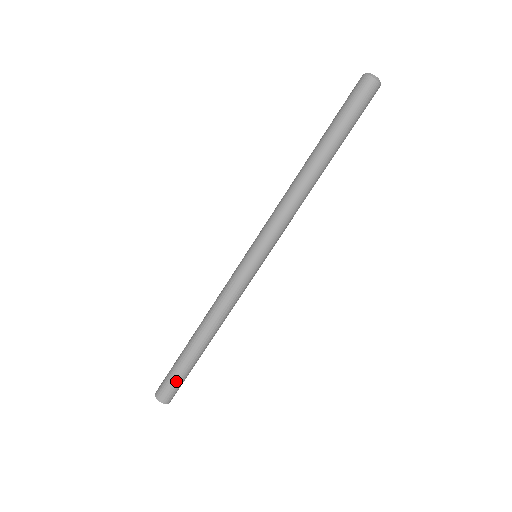
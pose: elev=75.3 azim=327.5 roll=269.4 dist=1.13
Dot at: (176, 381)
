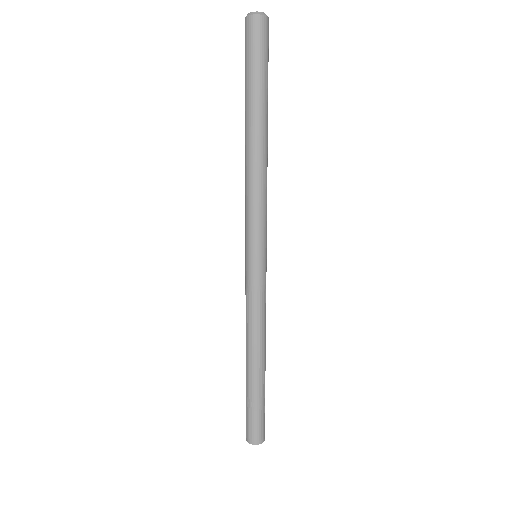
Dot at: (257, 417)
